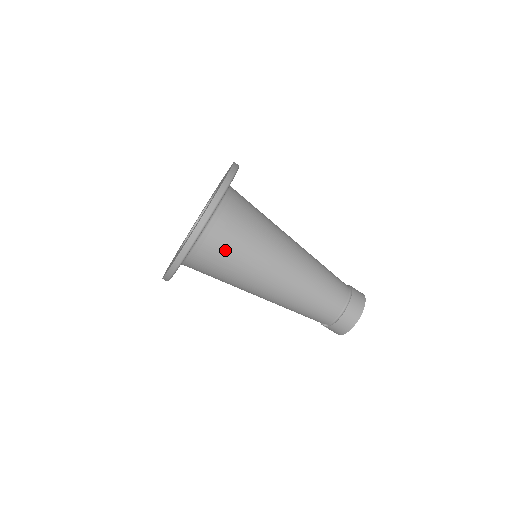
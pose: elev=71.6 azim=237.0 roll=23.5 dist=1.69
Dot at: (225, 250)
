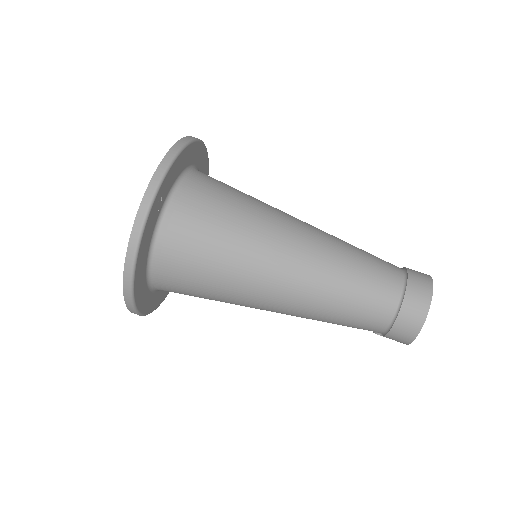
Dot at: (191, 267)
